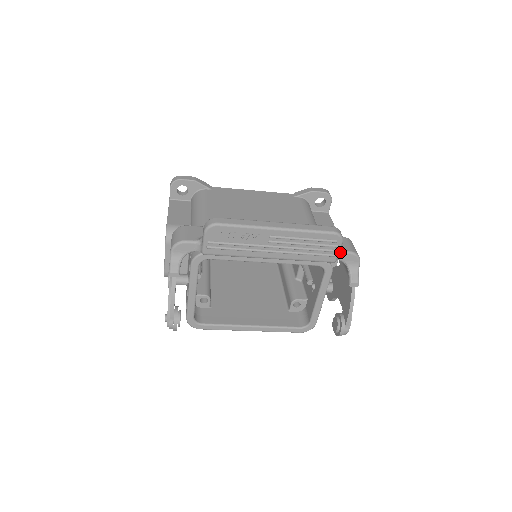
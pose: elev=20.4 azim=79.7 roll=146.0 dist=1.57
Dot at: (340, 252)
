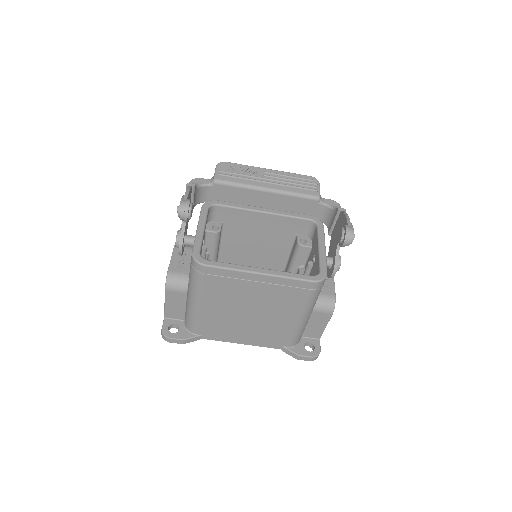
Dot at: occluded
